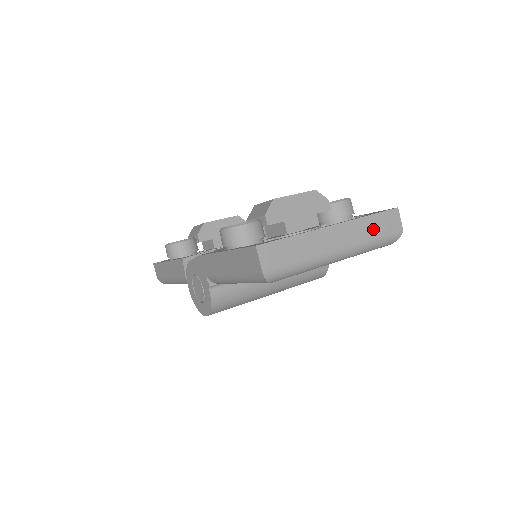
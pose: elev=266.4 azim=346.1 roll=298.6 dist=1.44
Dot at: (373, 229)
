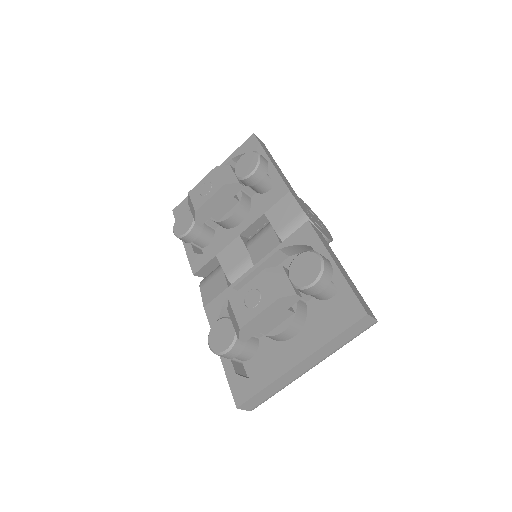
Dot at: (342, 341)
